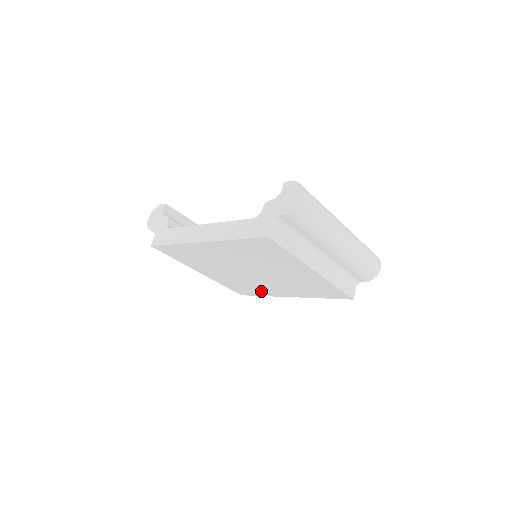
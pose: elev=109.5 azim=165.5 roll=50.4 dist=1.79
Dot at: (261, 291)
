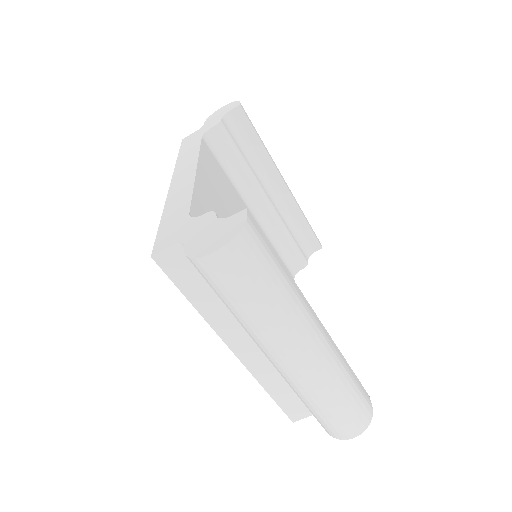
Dot at: occluded
